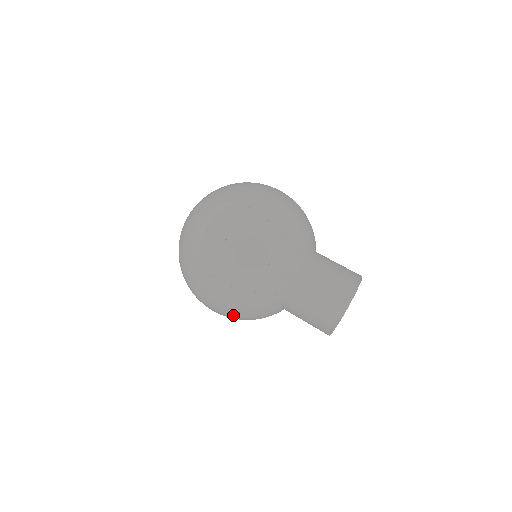
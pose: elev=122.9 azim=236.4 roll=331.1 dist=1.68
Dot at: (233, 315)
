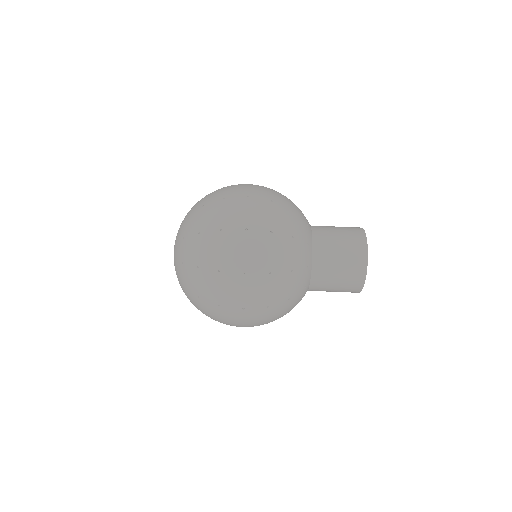
Dot at: occluded
